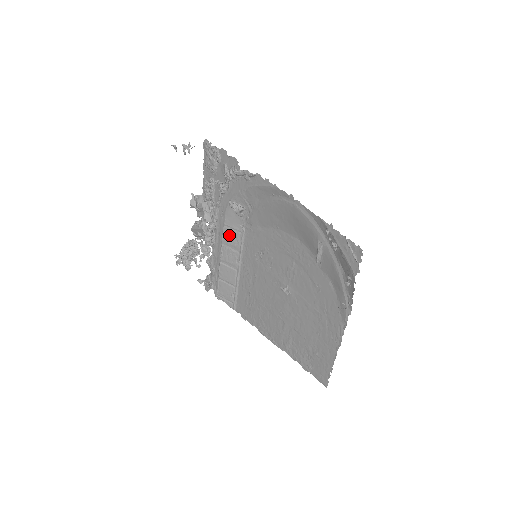
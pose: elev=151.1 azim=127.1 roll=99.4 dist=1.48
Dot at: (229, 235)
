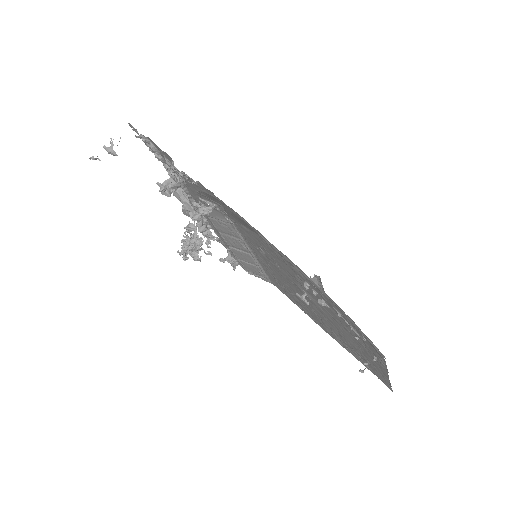
Dot at: (220, 225)
